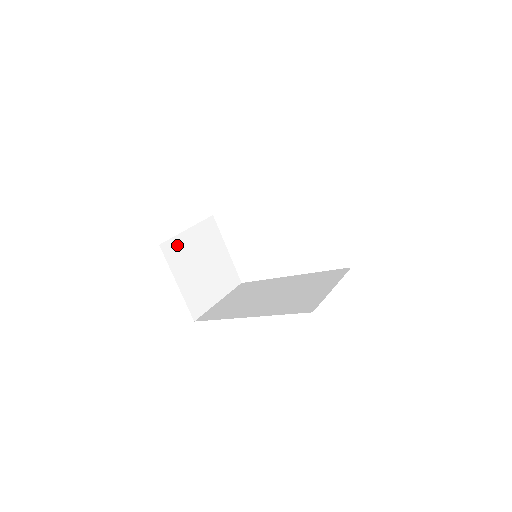
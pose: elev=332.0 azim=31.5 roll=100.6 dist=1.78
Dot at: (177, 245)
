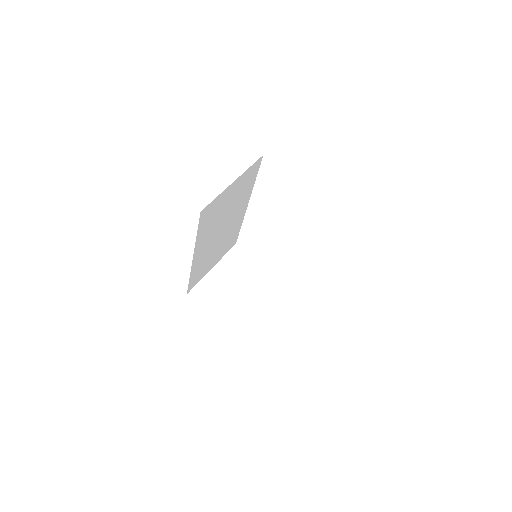
Dot at: (206, 286)
